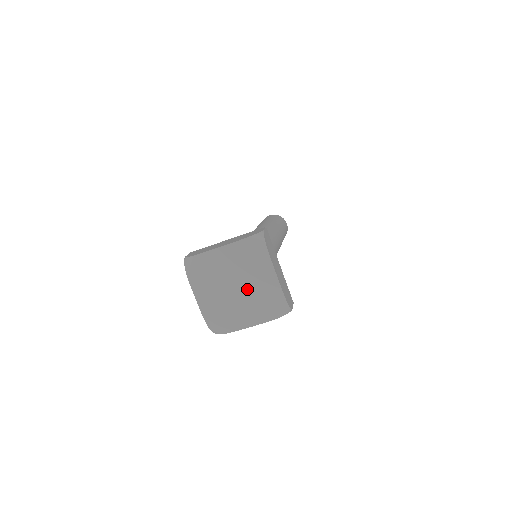
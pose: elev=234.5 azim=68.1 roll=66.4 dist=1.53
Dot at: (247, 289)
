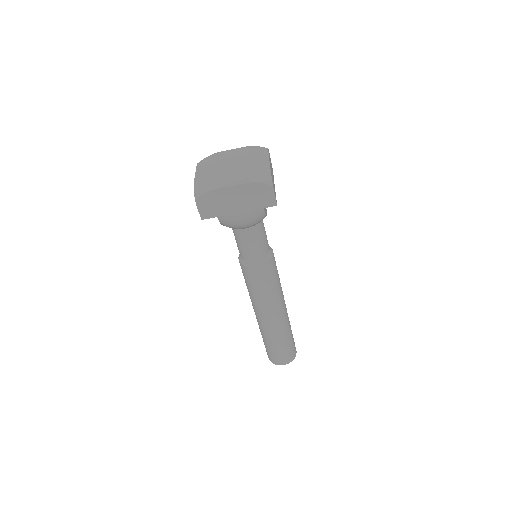
Dot at: (241, 167)
